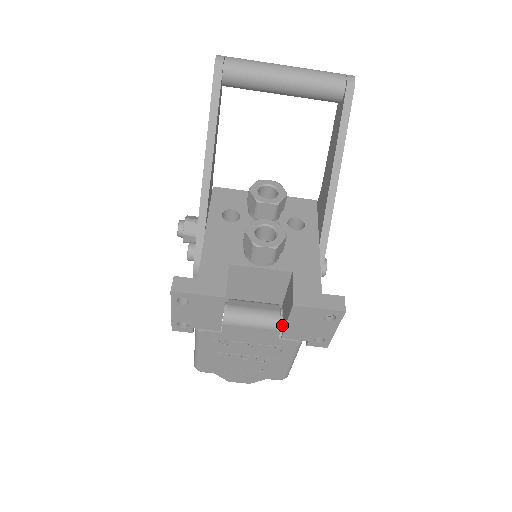
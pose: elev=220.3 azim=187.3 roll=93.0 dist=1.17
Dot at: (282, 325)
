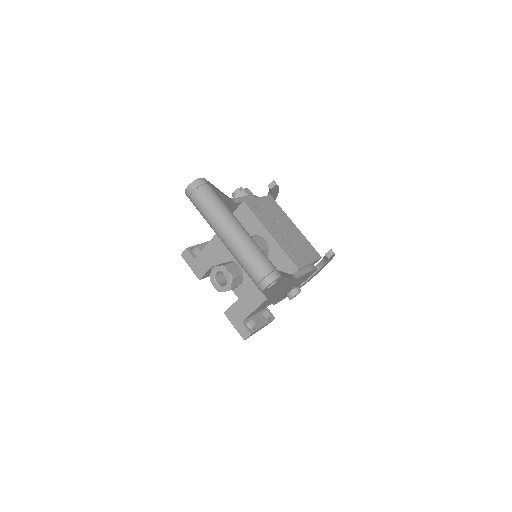
Dot at: occluded
